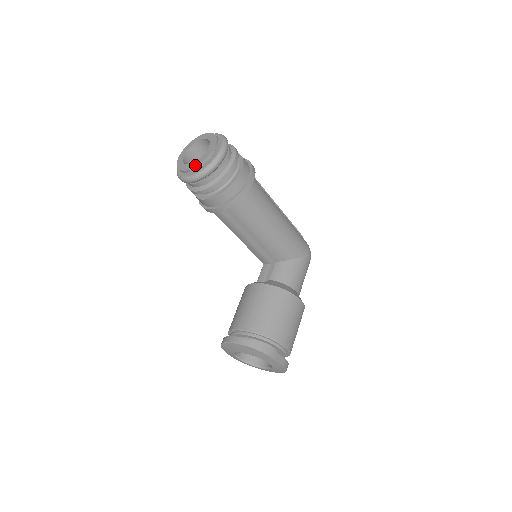
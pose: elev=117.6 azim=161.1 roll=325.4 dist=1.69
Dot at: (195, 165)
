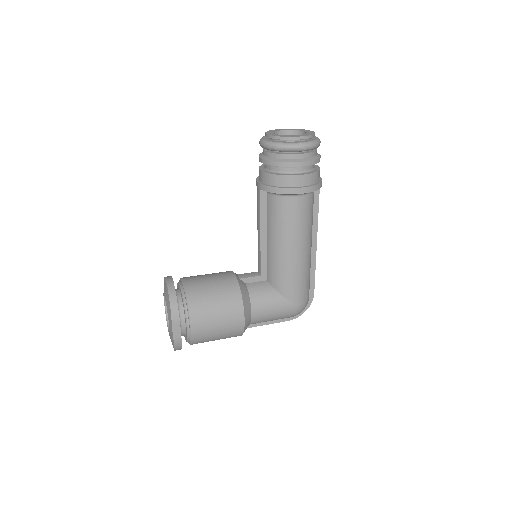
Dot at: (274, 135)
